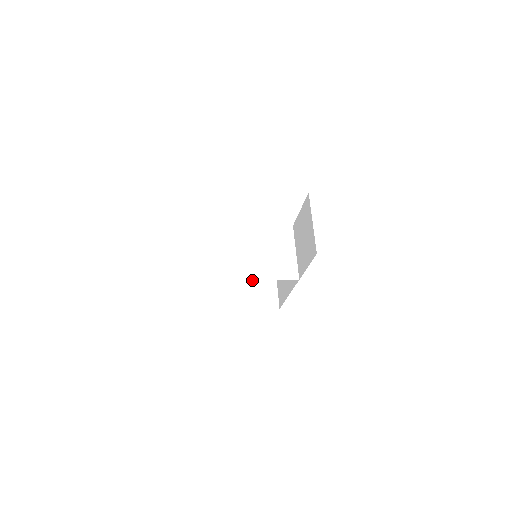
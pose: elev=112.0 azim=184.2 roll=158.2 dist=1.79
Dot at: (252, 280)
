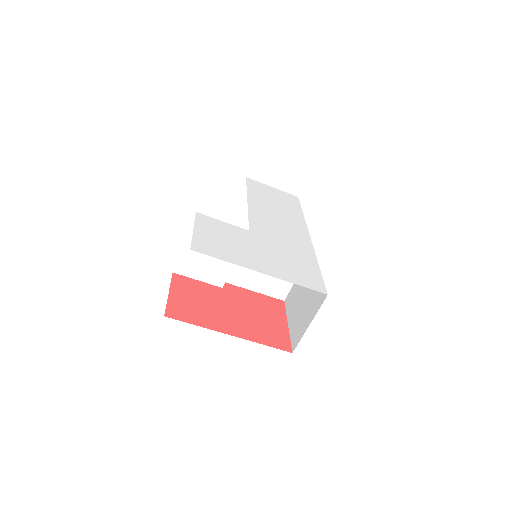
Dot at: (236, 285)
